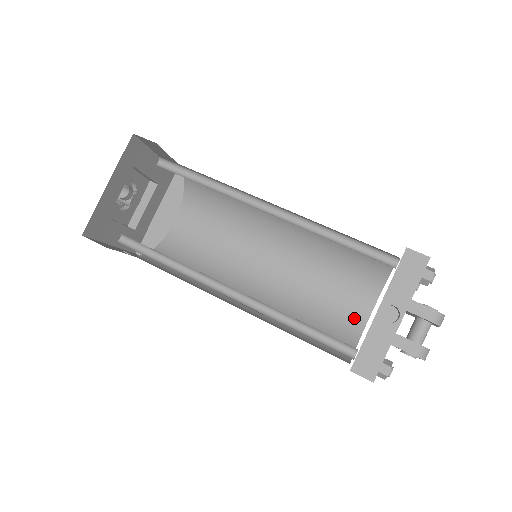
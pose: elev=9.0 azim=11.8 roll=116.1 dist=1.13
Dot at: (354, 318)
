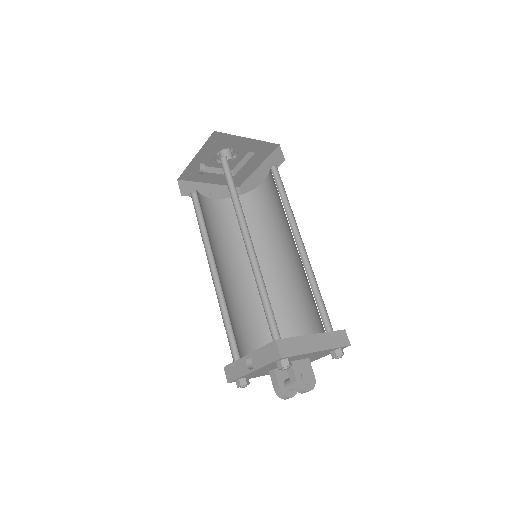
Dot at: occluded
